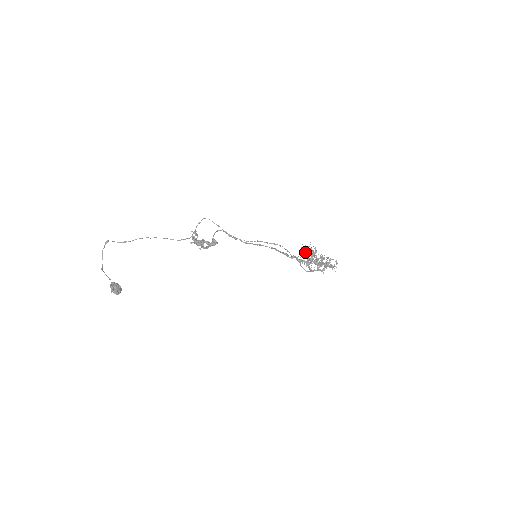
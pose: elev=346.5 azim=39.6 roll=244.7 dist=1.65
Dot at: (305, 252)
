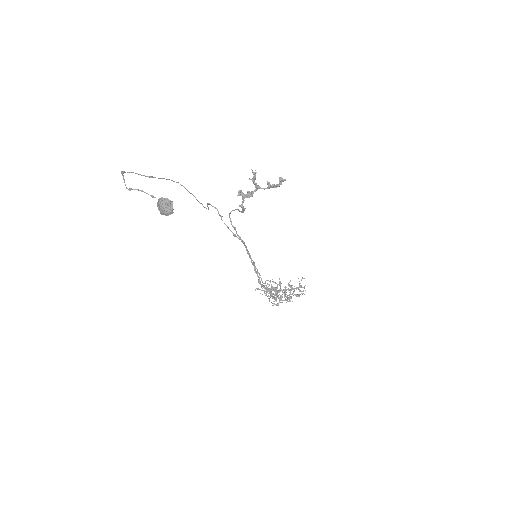
Dot at: (264, 290)
